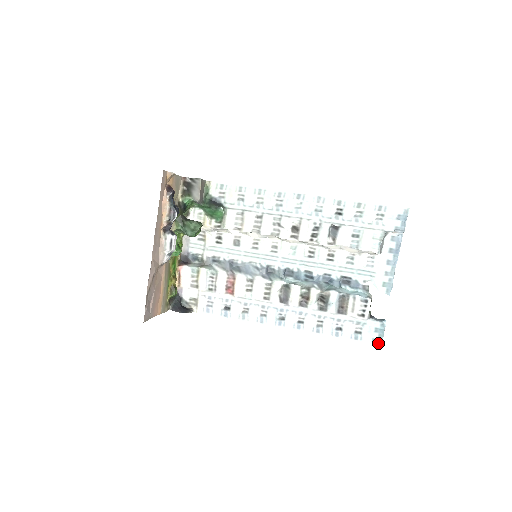
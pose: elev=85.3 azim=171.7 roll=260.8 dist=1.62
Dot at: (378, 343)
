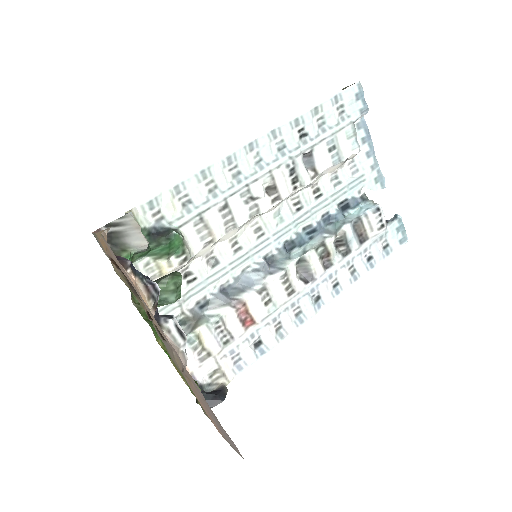
Dot at: (405, 241)
